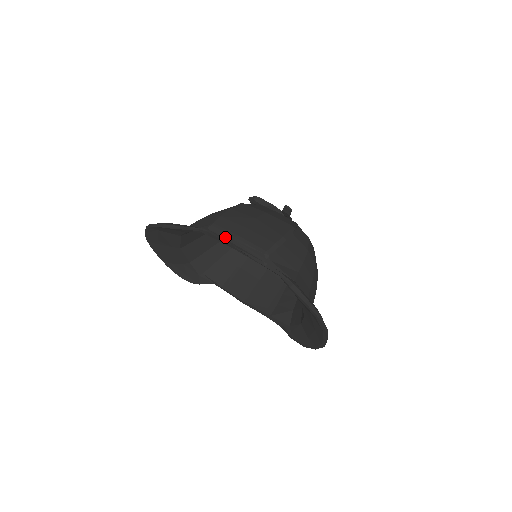
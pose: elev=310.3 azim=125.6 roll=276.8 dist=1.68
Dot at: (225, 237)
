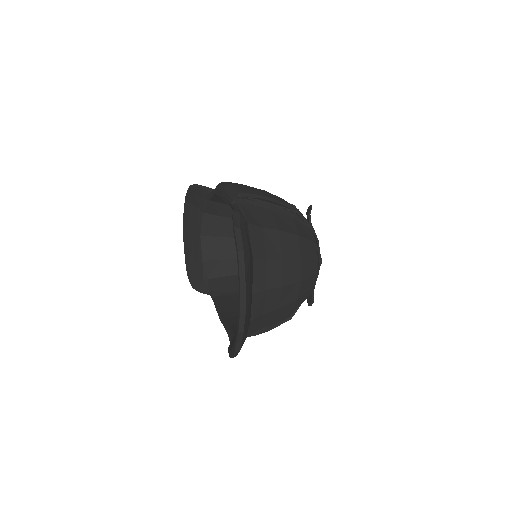
Dot at: (222, 186)
